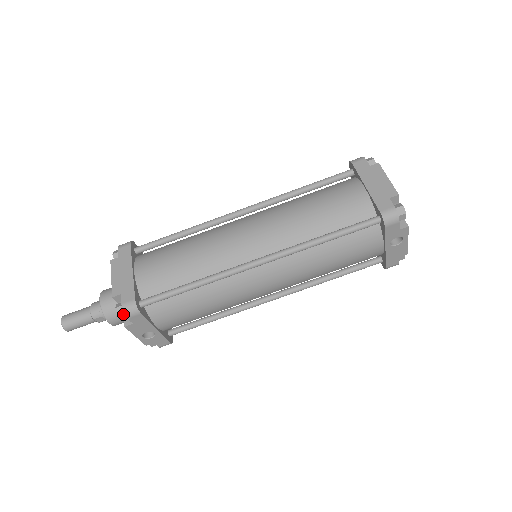
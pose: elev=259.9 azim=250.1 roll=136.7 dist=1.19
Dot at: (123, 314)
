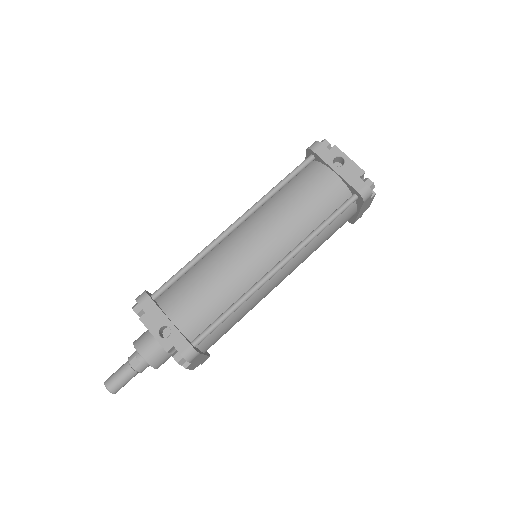
Dot at: (137, 306)
